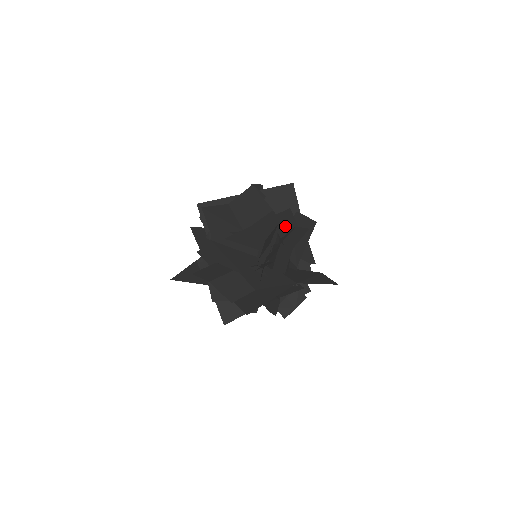
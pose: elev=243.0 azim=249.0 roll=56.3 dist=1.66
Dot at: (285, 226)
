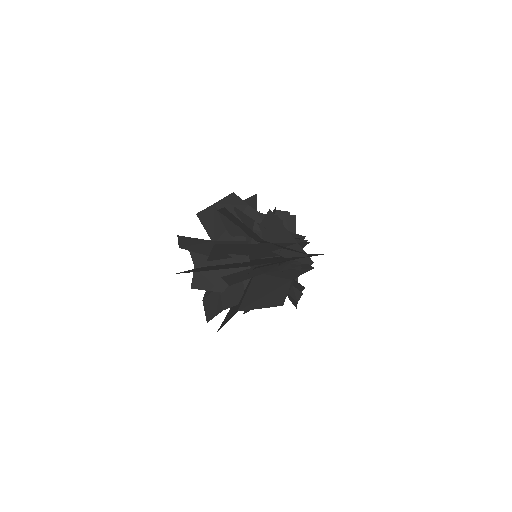
Dot at: (237, 247)
